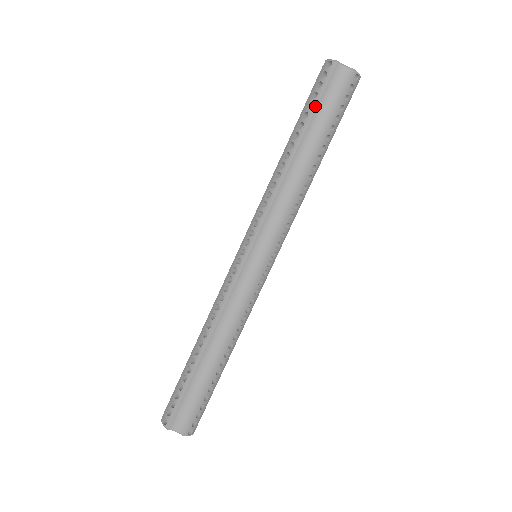
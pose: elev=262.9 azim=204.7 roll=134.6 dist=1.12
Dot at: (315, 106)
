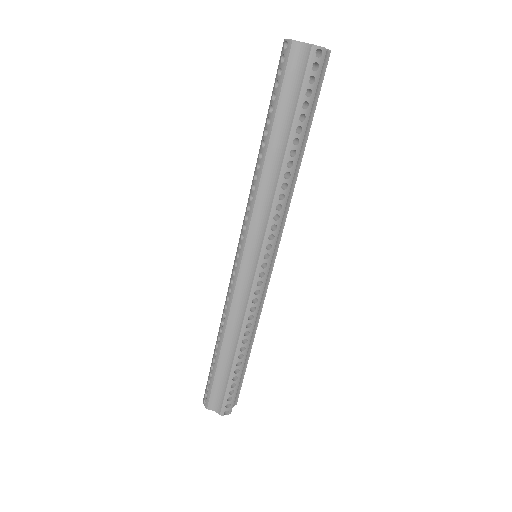
Dot at: (277, 98)
